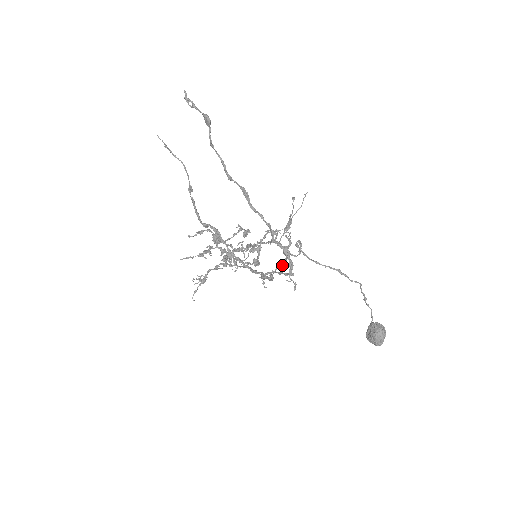
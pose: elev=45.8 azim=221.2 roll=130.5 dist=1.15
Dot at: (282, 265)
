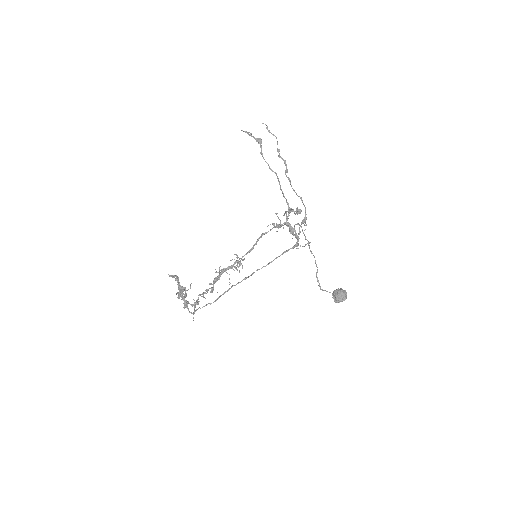
Dot at: occluded
